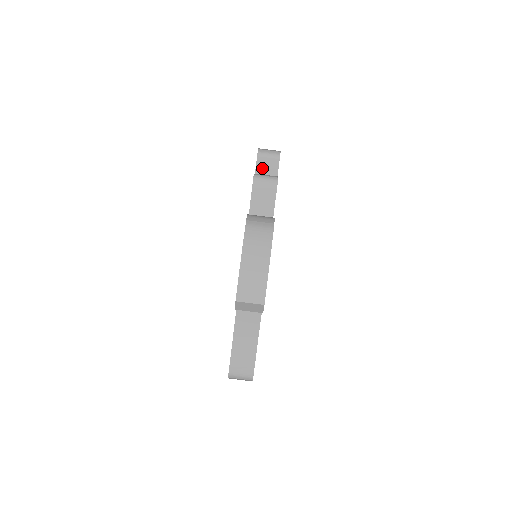
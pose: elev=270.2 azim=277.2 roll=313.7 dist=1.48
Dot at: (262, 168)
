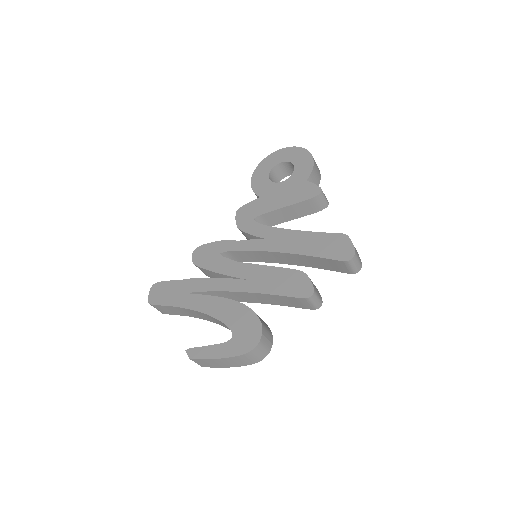
Dot at: (334, 263)
